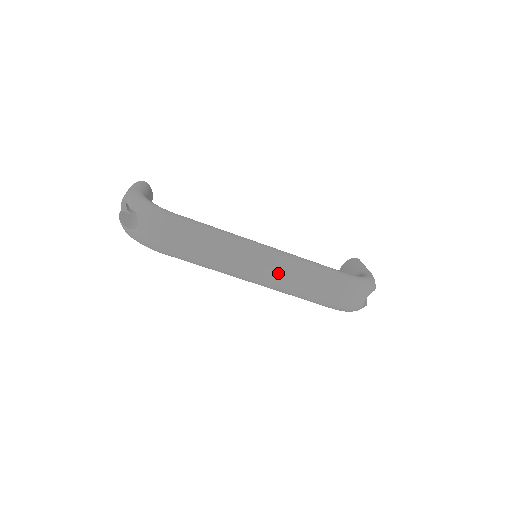
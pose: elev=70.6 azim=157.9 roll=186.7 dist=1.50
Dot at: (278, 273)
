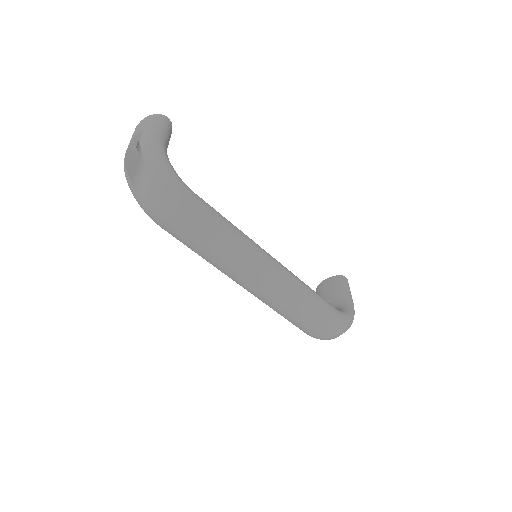
Dot at: (273, 292)
